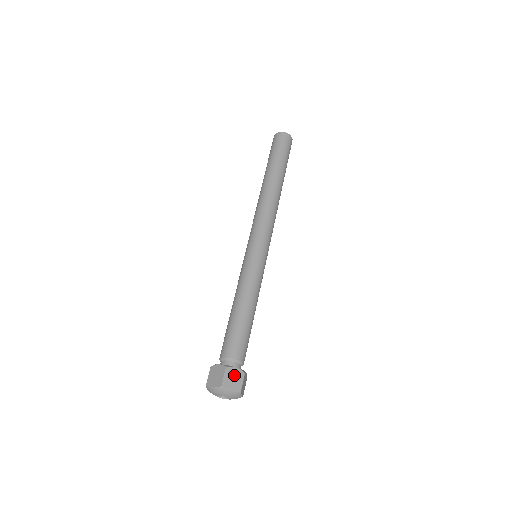
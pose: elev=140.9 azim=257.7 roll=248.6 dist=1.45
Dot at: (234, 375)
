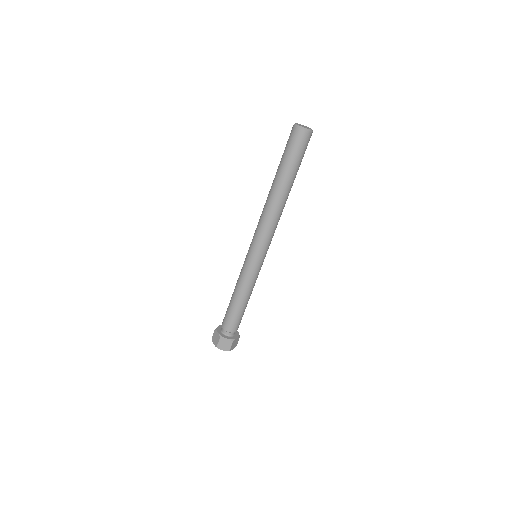
Dot at: (225, 342)
